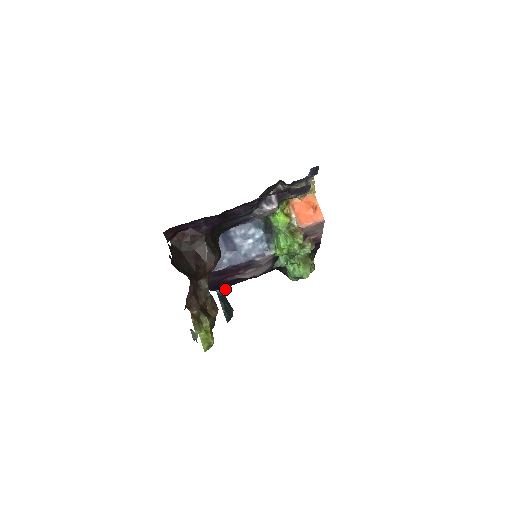
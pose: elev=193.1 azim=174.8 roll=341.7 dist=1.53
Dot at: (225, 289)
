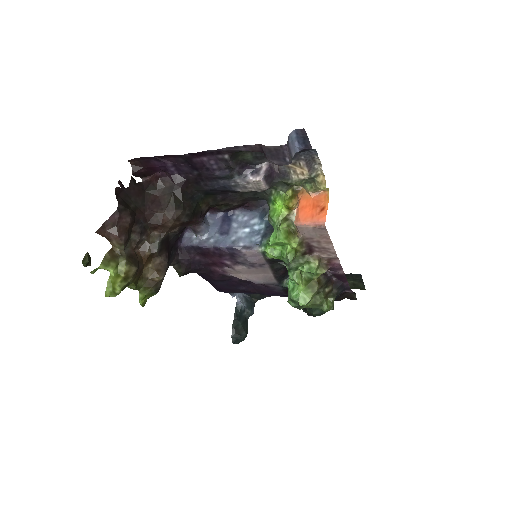
Dot at: (249, 308)
